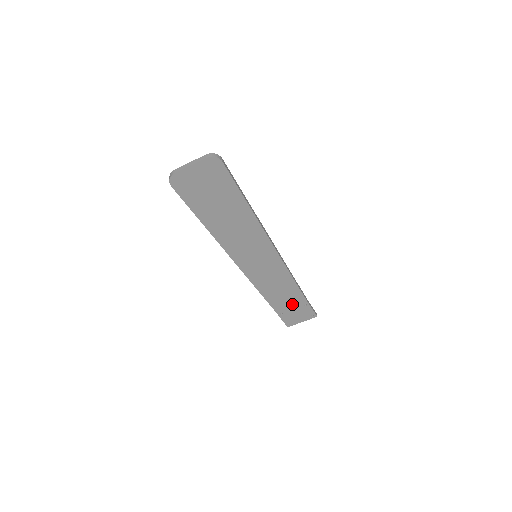
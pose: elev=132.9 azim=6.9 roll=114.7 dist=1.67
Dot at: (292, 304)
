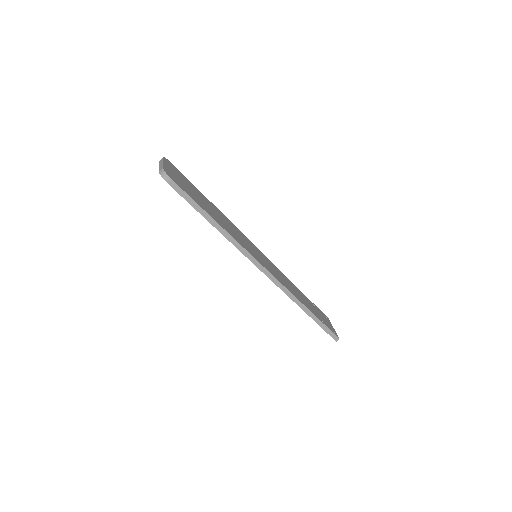
Dot at: occluded
